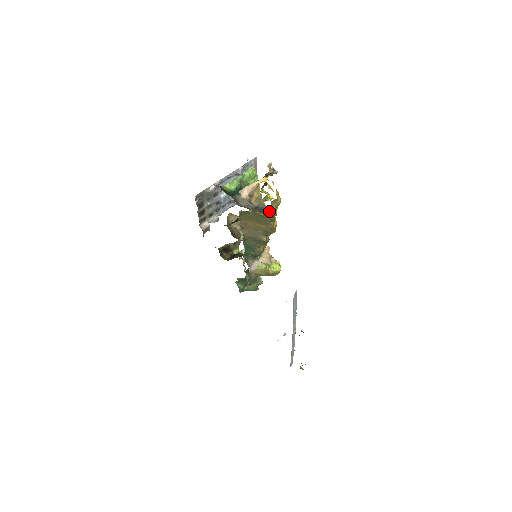
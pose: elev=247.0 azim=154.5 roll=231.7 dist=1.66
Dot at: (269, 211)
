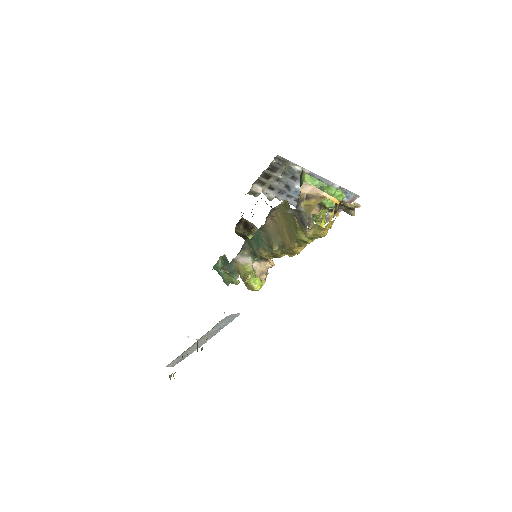
Dot at: (305, 229)
